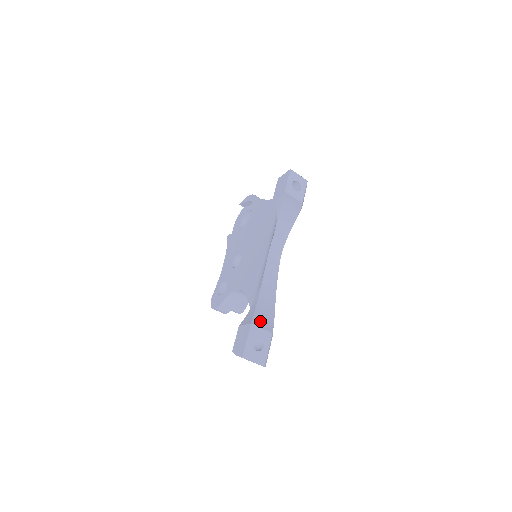
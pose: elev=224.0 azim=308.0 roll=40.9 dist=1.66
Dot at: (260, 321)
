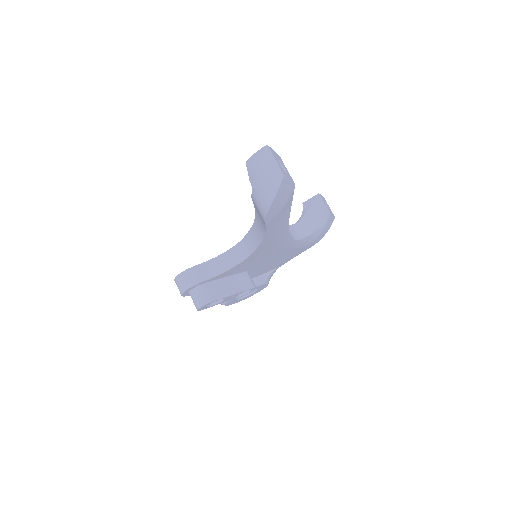
Dot at: occluded
